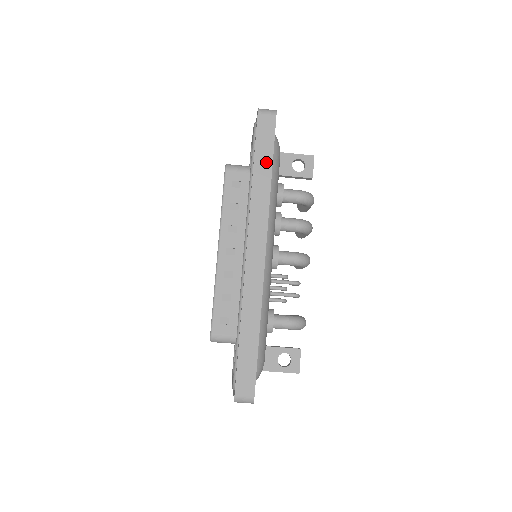
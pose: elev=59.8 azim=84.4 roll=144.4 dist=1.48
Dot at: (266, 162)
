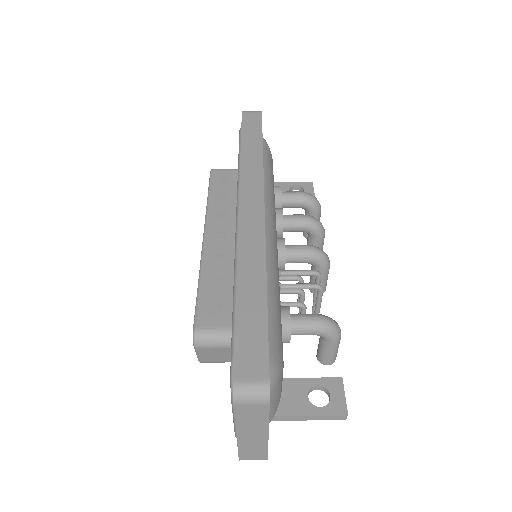
Dot at: (255, 140)
